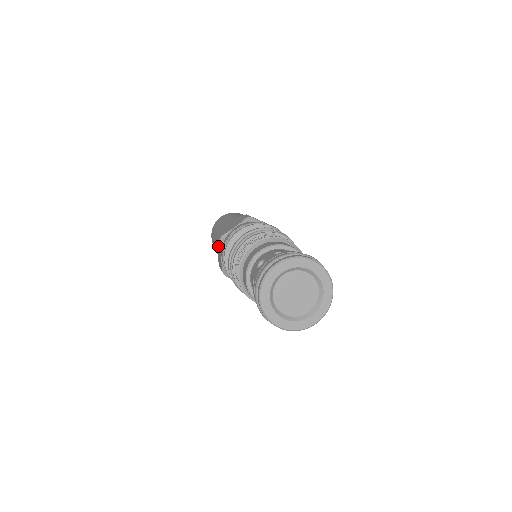
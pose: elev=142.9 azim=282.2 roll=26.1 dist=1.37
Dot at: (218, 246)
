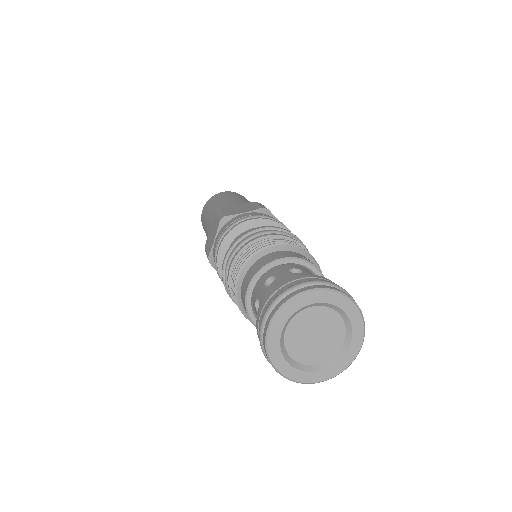
Dot at: occluded
